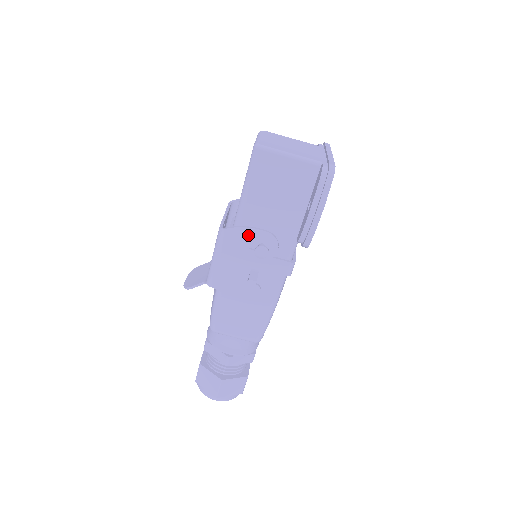
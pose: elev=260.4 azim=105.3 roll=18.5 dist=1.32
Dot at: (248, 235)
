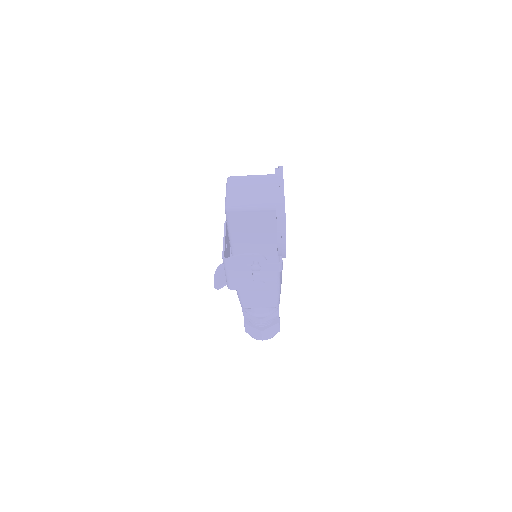
Dot at: (243, 259)
